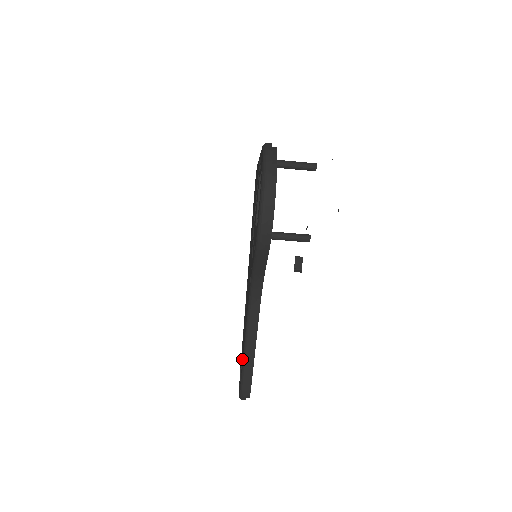
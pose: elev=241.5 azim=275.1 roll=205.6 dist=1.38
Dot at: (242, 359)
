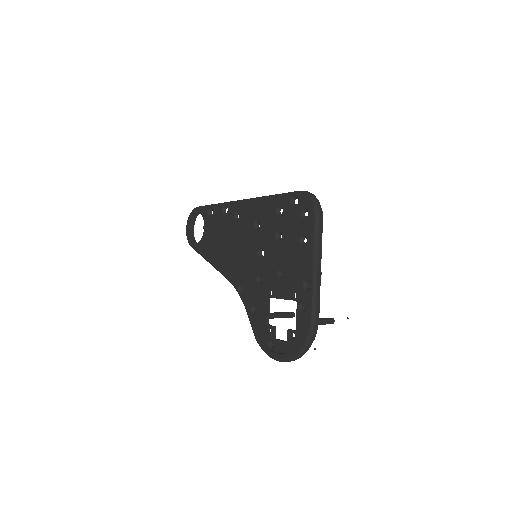
Dot at: (203, 248)
